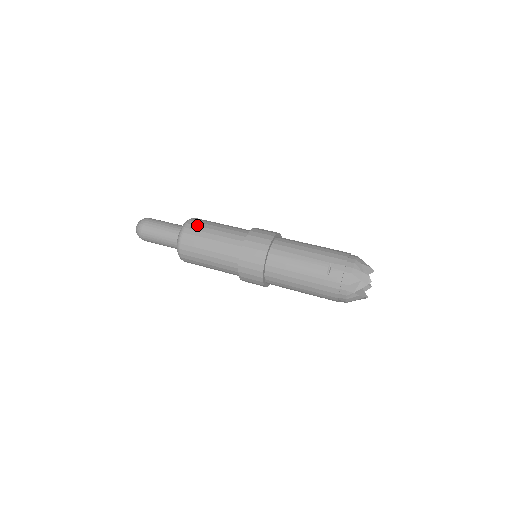
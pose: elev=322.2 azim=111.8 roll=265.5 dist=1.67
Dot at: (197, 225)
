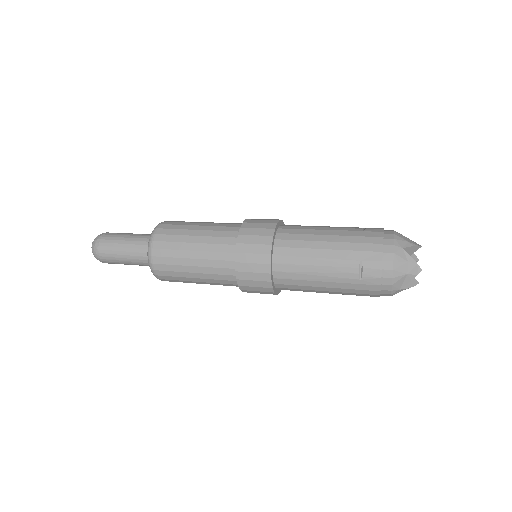
Dot at: (166, 241)
